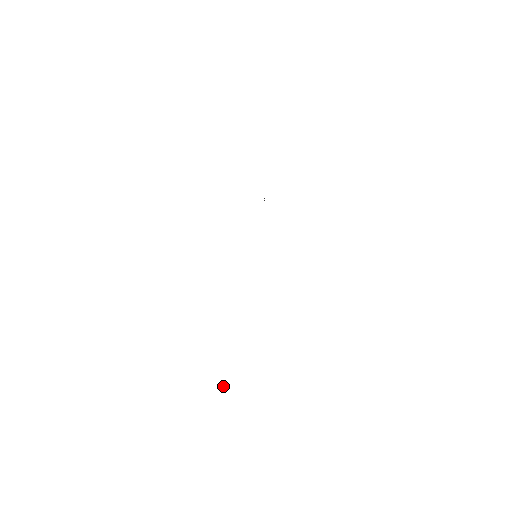
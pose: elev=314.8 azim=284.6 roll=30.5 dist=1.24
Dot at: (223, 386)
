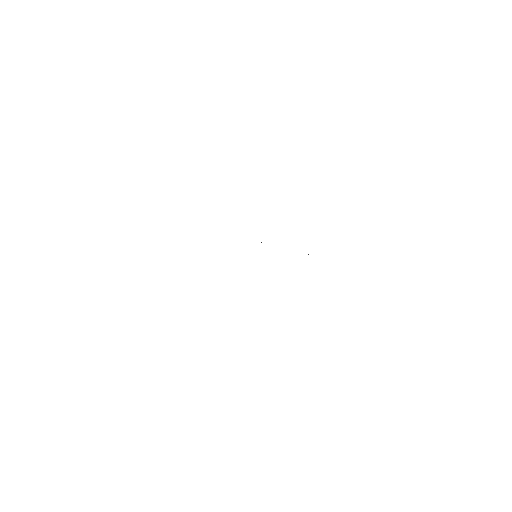
Dot at: occluded
